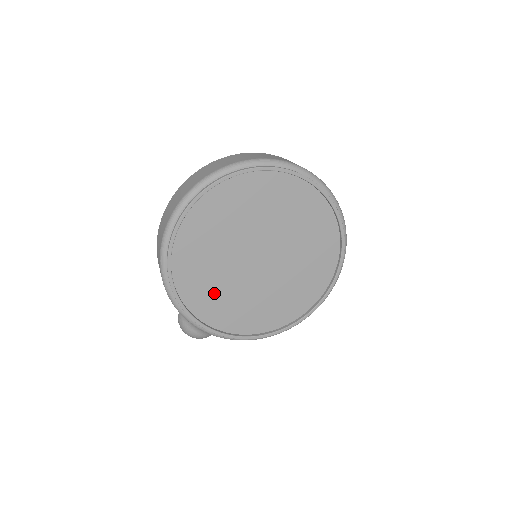
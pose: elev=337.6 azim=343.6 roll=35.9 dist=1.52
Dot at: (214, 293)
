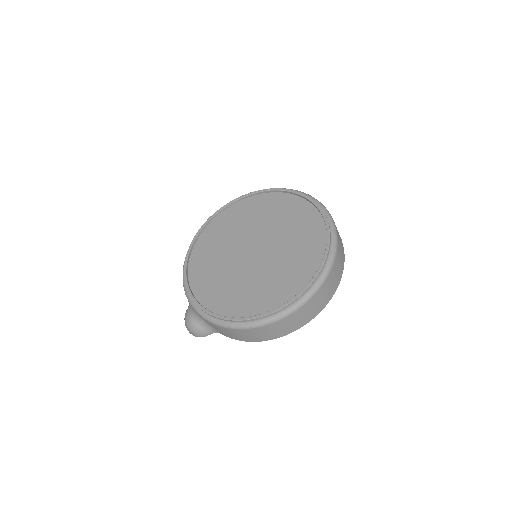
Dot at: (211, 270)
